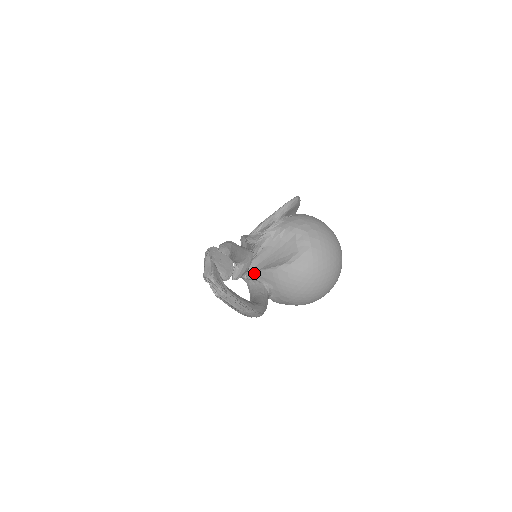
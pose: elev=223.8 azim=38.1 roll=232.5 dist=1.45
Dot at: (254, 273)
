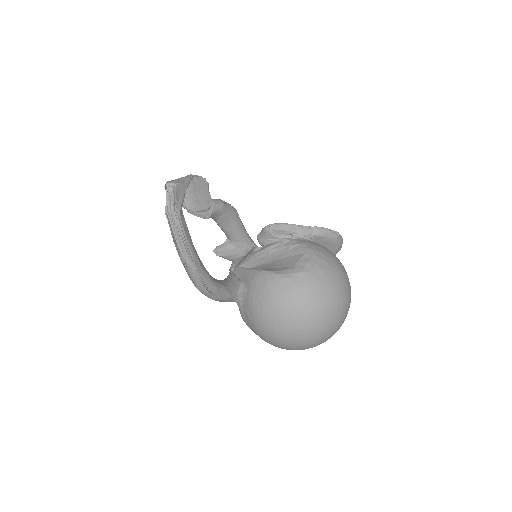
Dot at: (241, 269)
